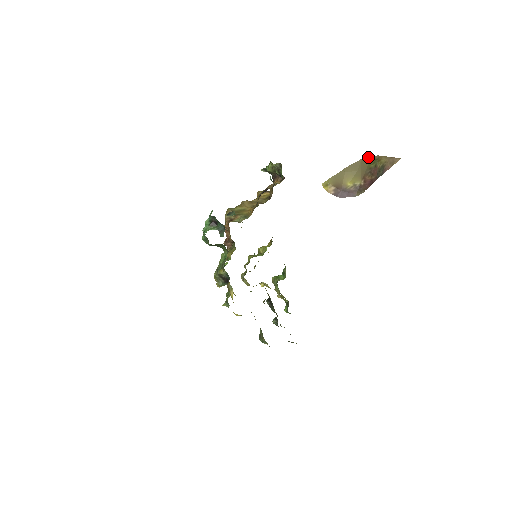
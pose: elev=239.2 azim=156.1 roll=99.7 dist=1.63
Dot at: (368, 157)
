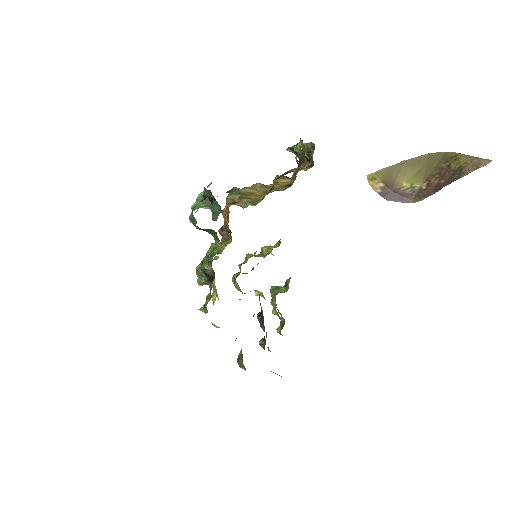
Dot at: (439, 152)
